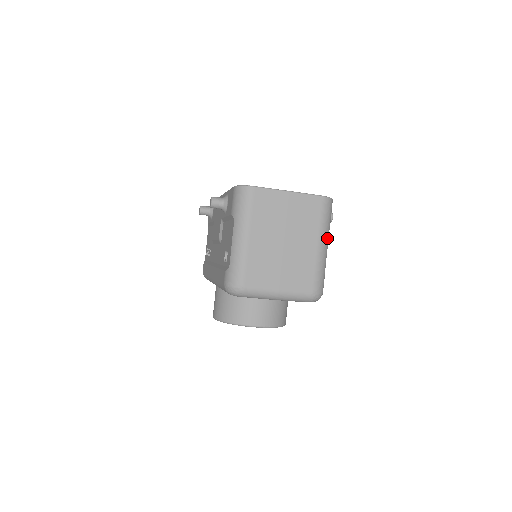
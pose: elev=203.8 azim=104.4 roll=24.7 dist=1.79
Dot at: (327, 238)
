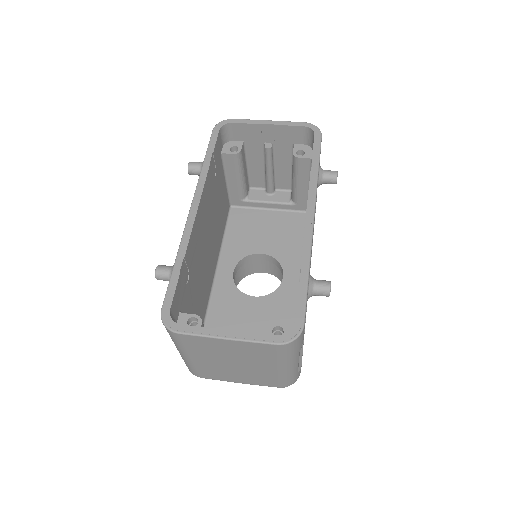
Dot at: (294, 360)
